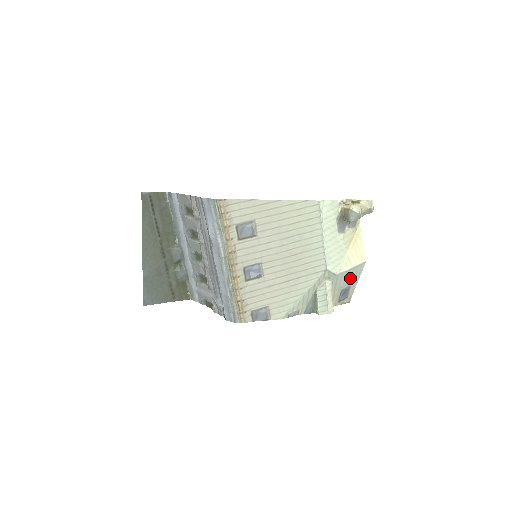
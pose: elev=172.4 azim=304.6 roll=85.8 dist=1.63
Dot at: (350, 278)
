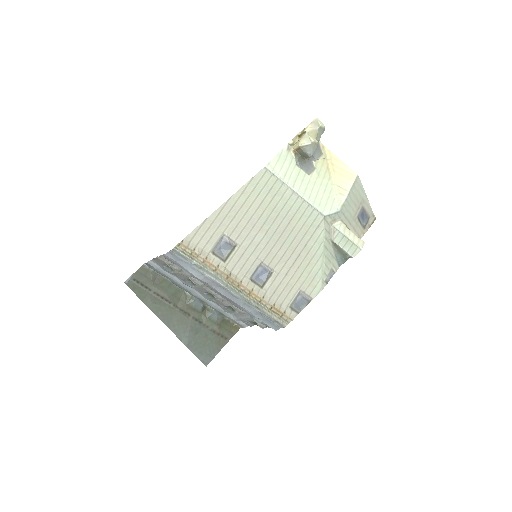
Dot at: (356, 201)
